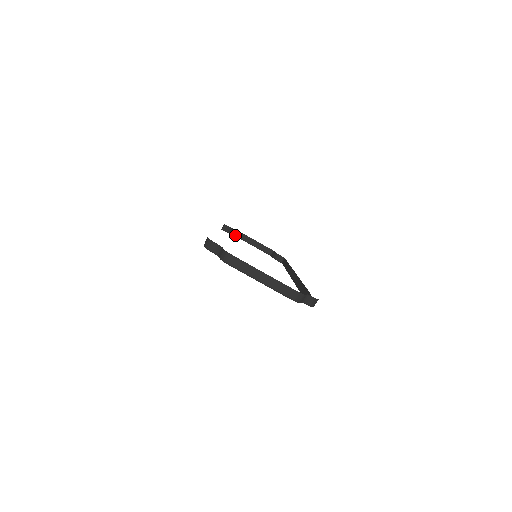
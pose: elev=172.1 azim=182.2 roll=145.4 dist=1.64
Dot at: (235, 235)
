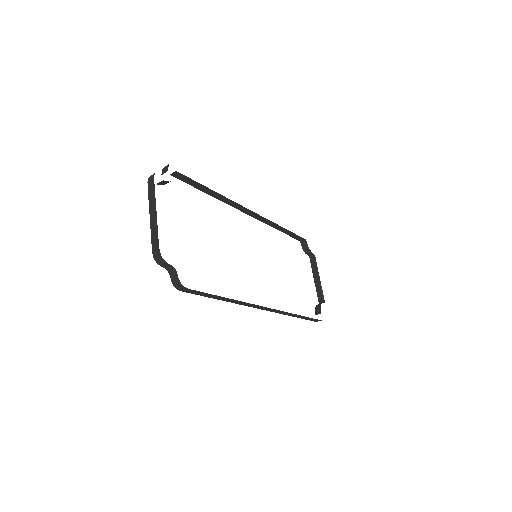
Dot at: (311, 260)
